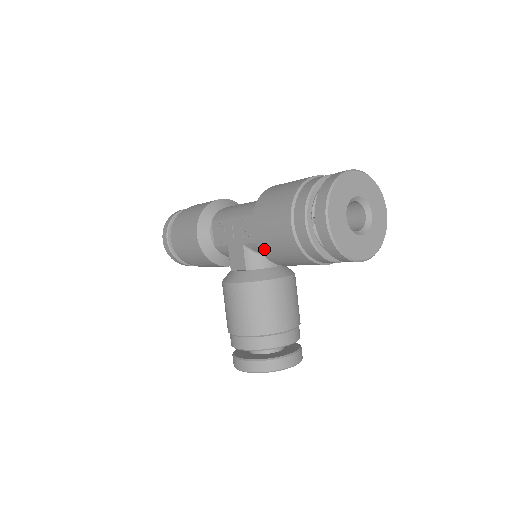
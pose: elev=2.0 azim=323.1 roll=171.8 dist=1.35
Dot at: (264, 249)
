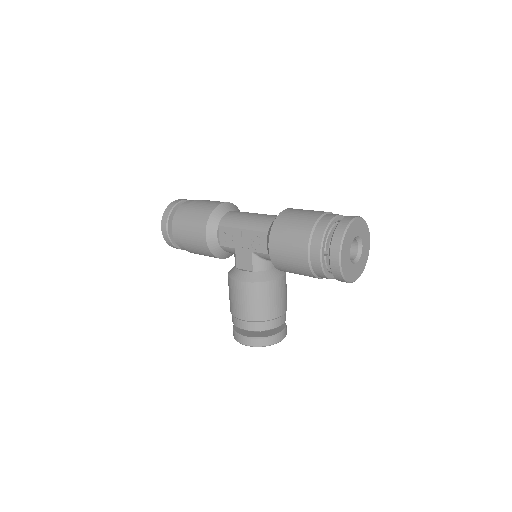
Dot at: (277, 263)
